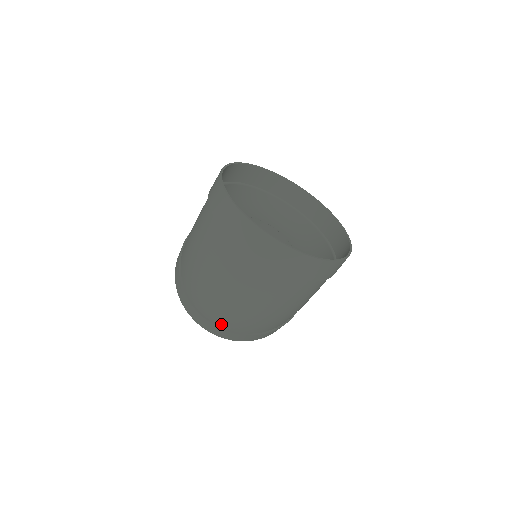
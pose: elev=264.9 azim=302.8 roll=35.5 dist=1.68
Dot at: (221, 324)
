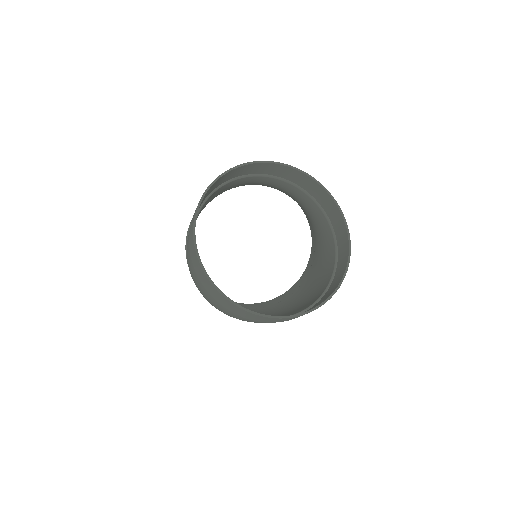
Dot at: occluded
